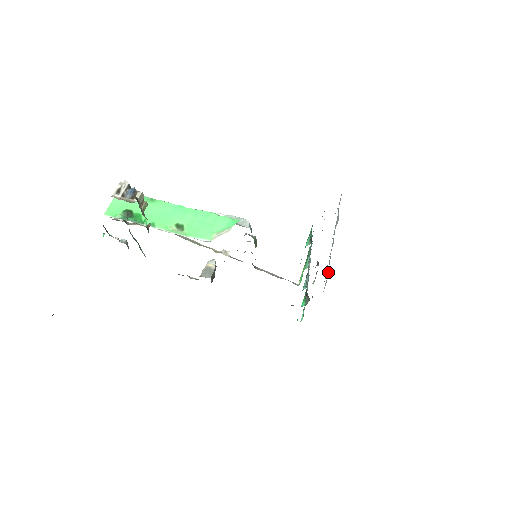
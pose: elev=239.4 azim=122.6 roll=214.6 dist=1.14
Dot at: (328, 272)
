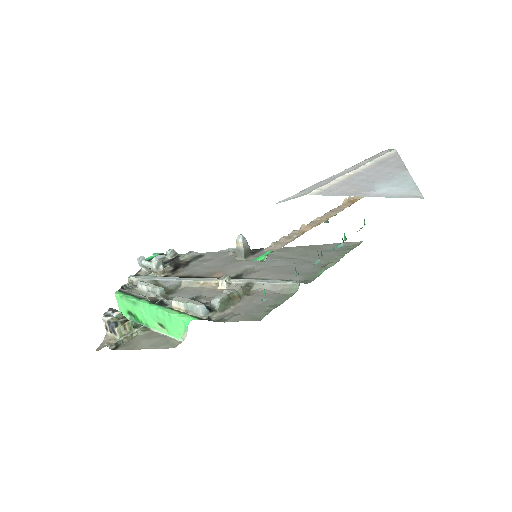
Dot at: occluded
